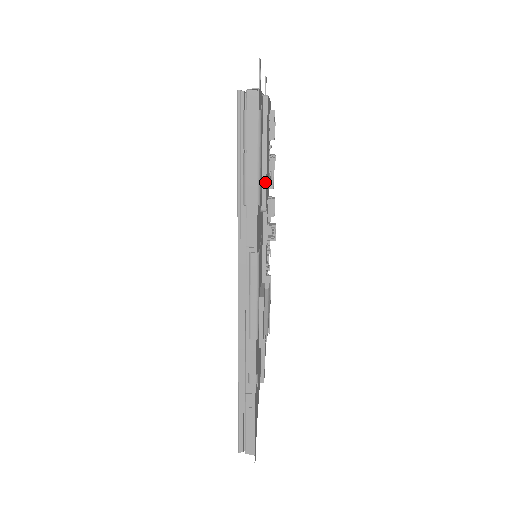
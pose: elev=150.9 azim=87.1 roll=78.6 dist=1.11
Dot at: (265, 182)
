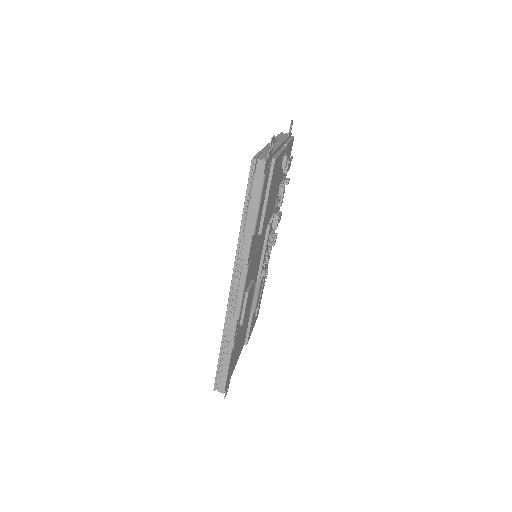
Dot at: (264, 216)
